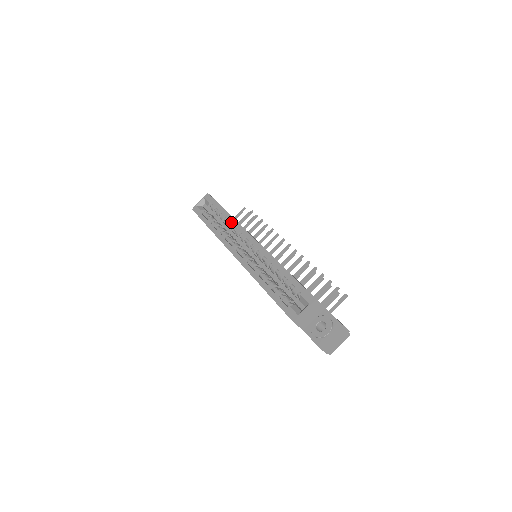
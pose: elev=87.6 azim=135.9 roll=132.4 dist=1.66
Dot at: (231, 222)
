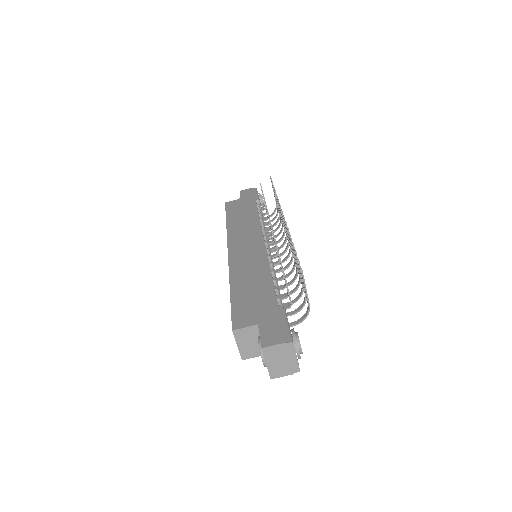
Dot at: occluded
